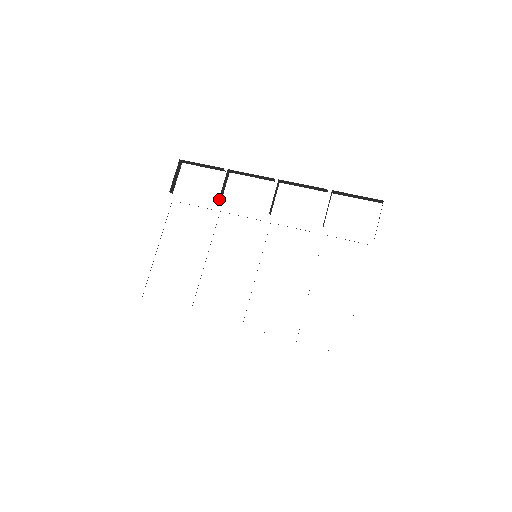
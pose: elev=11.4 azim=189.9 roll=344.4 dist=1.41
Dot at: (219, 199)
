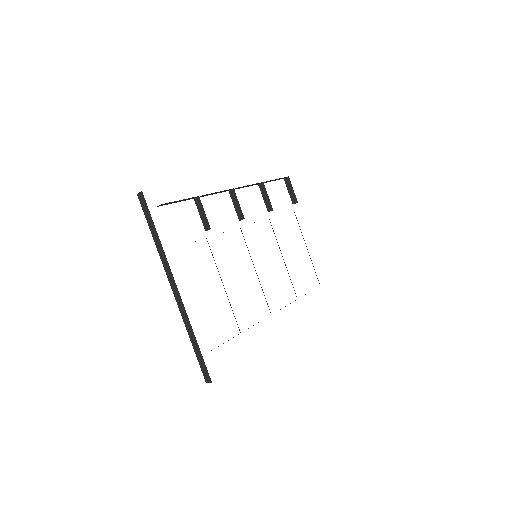
Dot at: occluded
